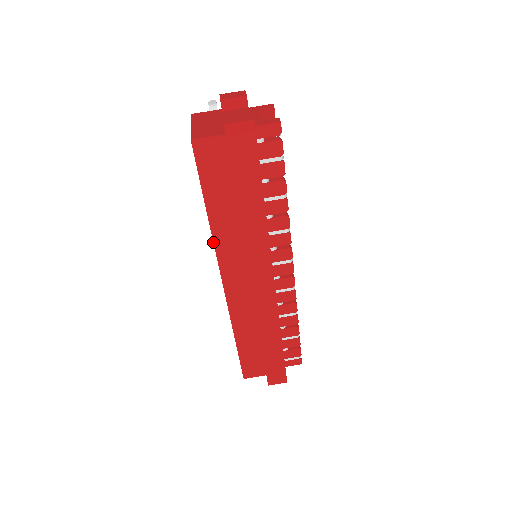
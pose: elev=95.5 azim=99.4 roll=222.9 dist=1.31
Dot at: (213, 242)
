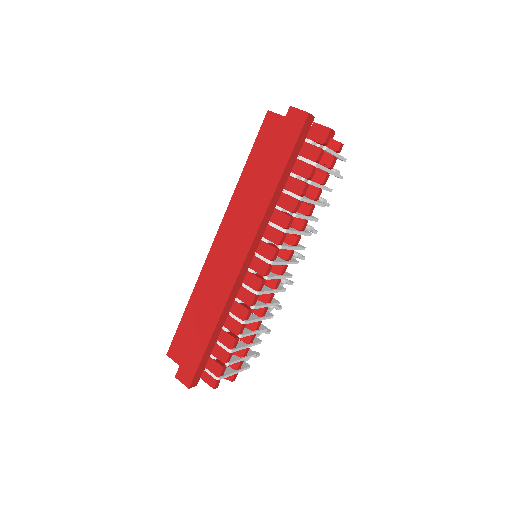
Dot at: (231, 198)
